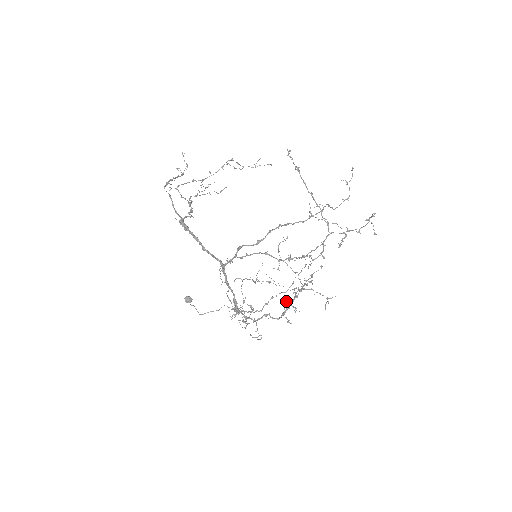
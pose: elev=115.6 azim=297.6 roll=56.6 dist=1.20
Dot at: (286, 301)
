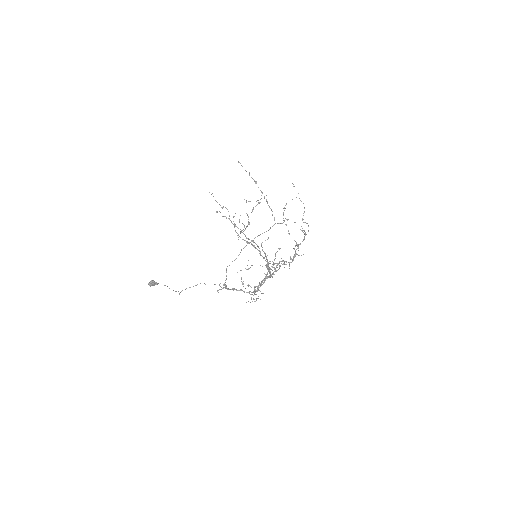
Dot at: occluded
